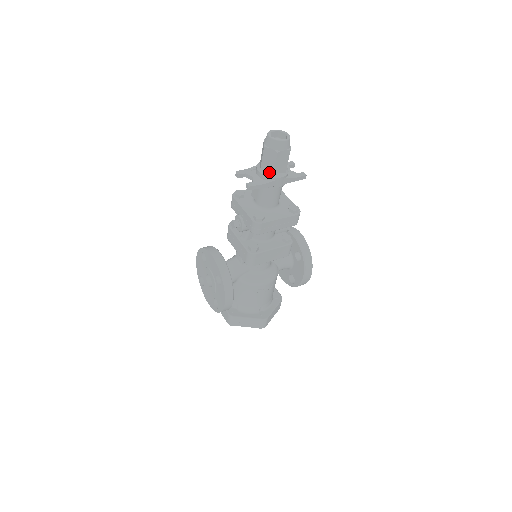
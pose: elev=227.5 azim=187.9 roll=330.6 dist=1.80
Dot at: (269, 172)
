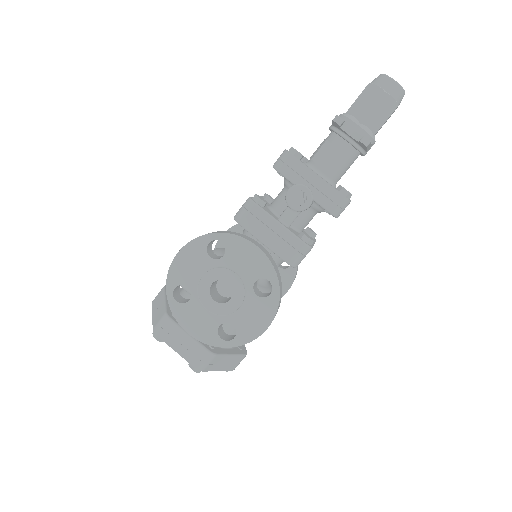
Dot at: (371, 130)
